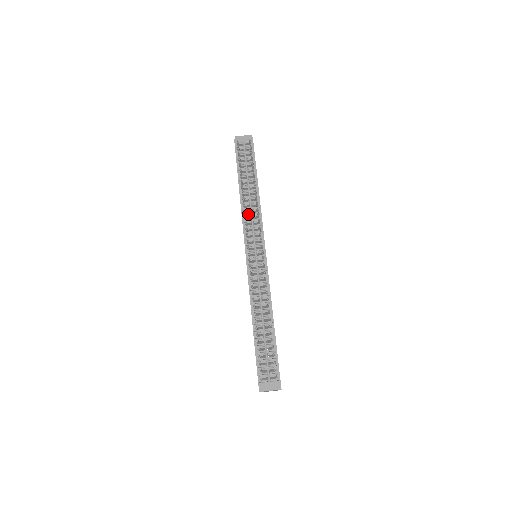
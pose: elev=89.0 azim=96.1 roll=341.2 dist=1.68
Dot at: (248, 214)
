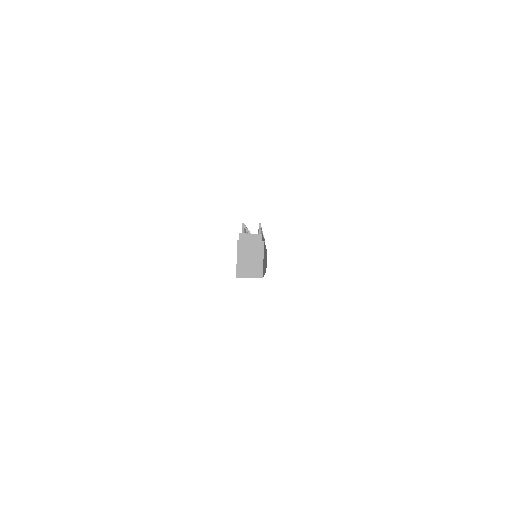
Dot at: occluded
